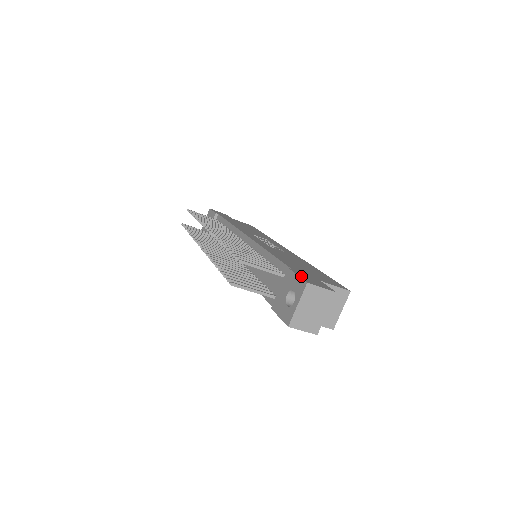
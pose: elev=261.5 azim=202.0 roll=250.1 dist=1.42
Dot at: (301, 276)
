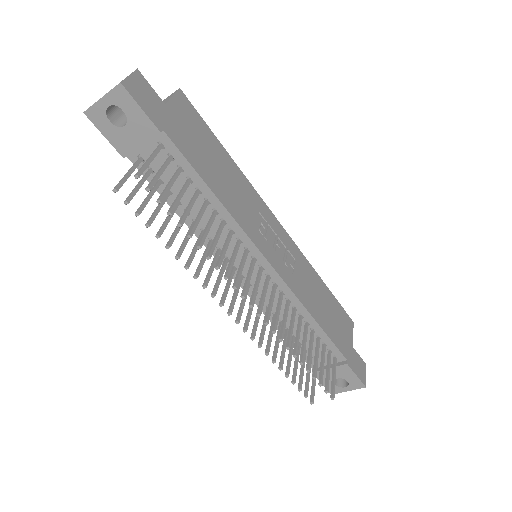
Dot at: (358, 374)
